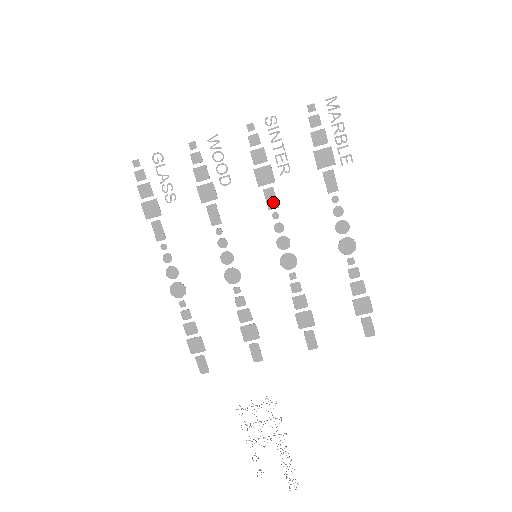
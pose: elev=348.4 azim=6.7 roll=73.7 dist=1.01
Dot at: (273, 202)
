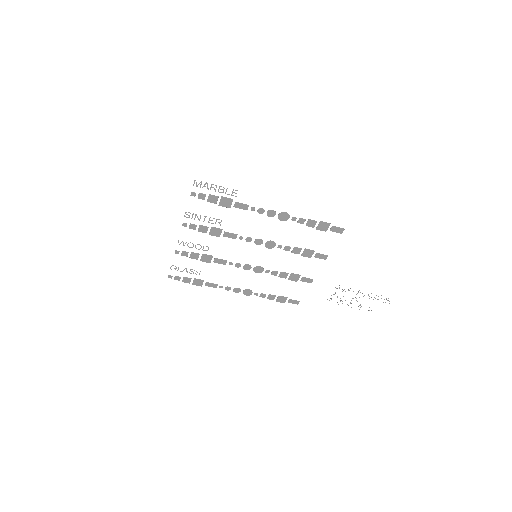
Dot at: (233, 235)
